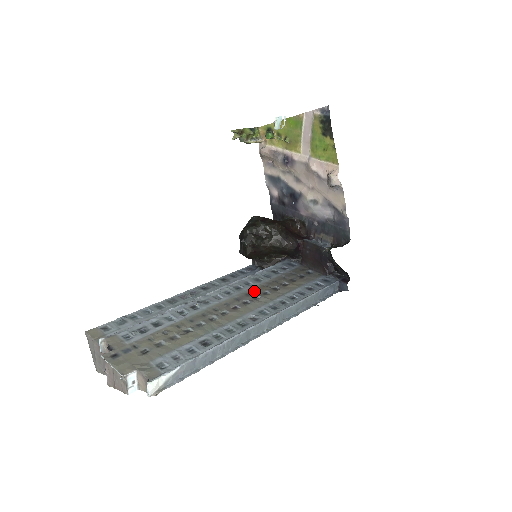
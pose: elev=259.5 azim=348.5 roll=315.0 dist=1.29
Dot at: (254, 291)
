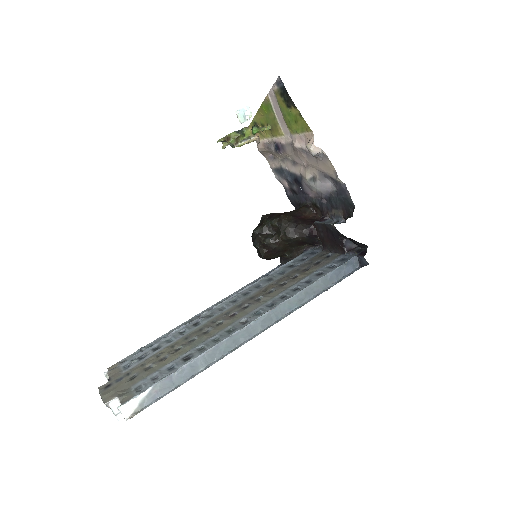
Dot at: (260, 292)
